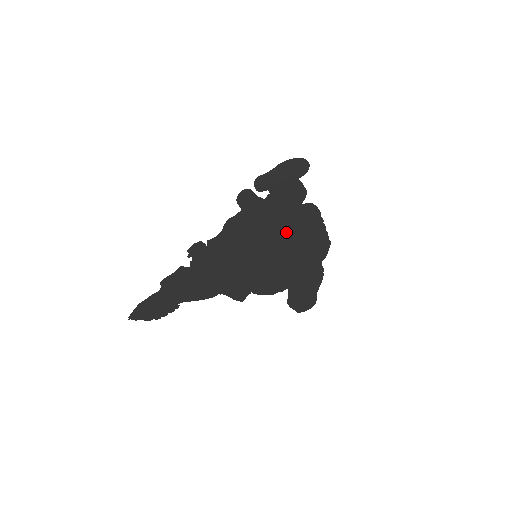
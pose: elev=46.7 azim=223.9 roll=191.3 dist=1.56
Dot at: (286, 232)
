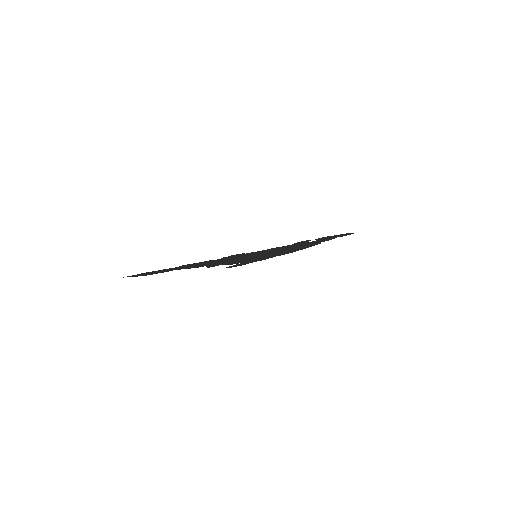
Dot at: occluded
